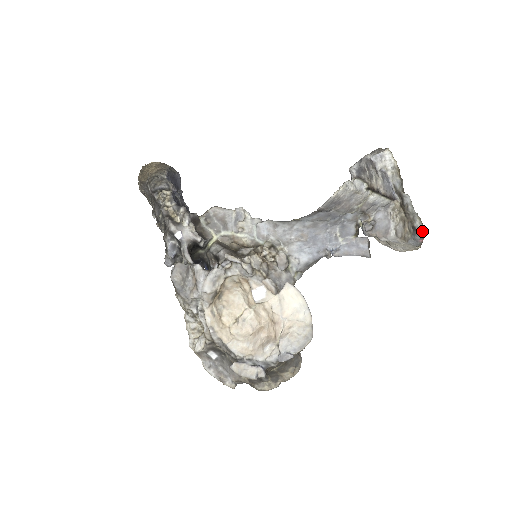
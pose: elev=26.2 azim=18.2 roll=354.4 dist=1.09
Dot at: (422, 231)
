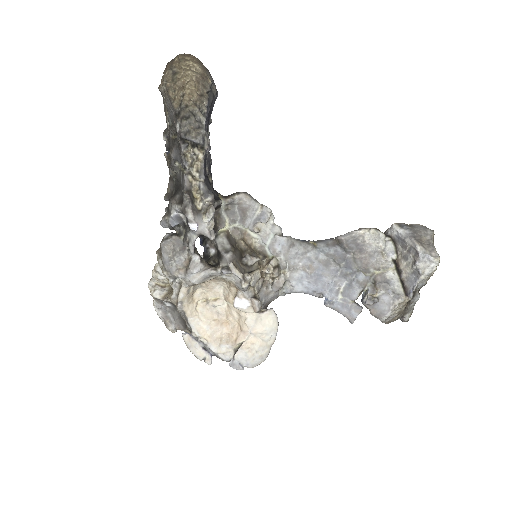
Dot at: (405, 321)
